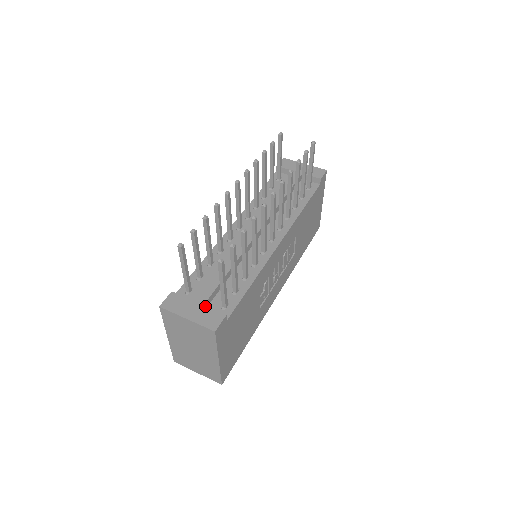
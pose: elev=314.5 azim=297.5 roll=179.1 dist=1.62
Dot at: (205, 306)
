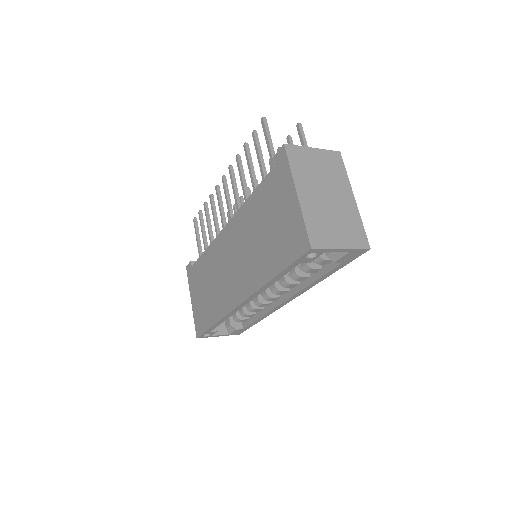
Dot at: occluded
